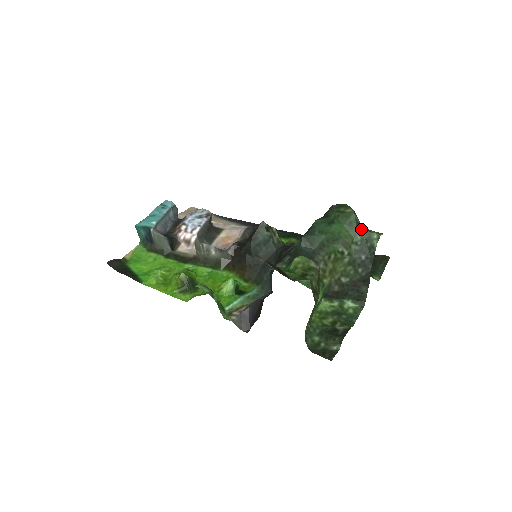
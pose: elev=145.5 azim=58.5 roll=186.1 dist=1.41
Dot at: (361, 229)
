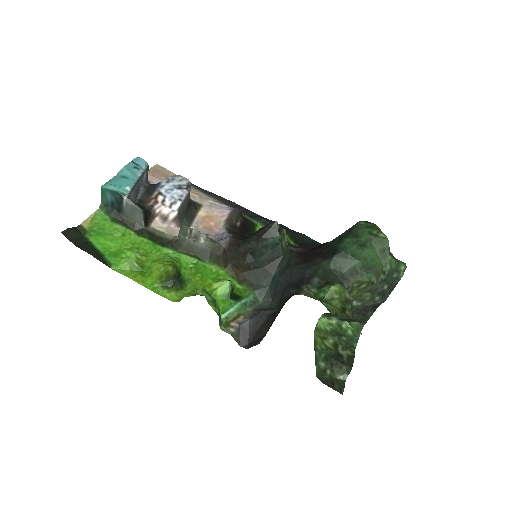
Dot at: (392, 258)
